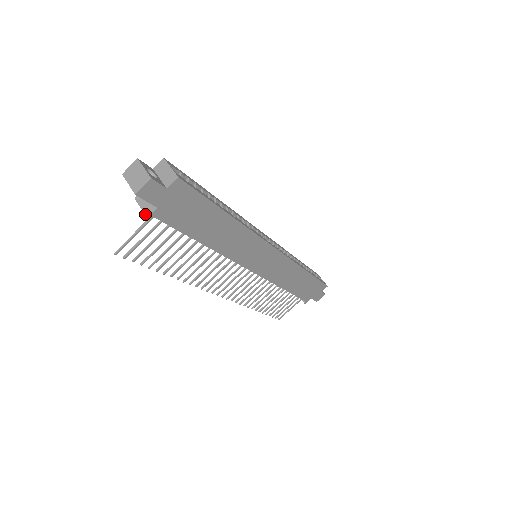
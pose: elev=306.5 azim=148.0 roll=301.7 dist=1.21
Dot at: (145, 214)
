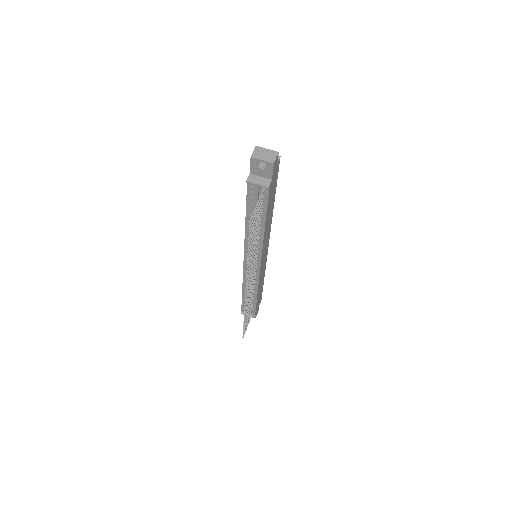
Dot at: (265, 186)
